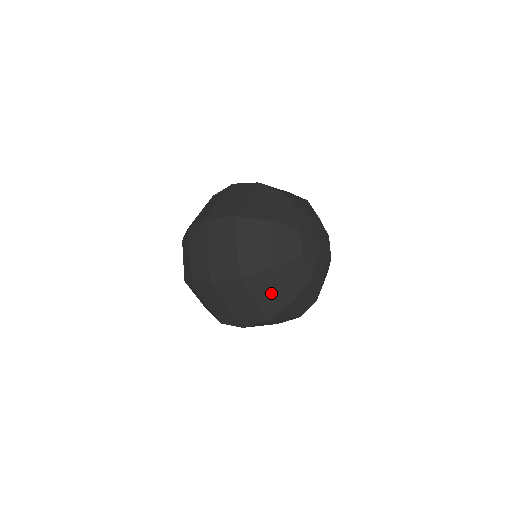
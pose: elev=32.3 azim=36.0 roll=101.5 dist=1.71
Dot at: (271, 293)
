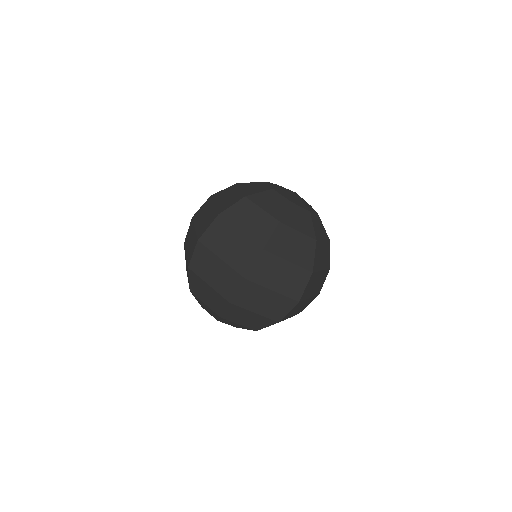
Dot at: (295, 246)
